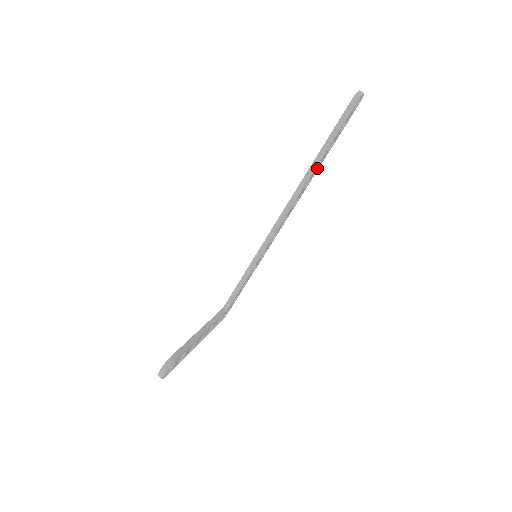
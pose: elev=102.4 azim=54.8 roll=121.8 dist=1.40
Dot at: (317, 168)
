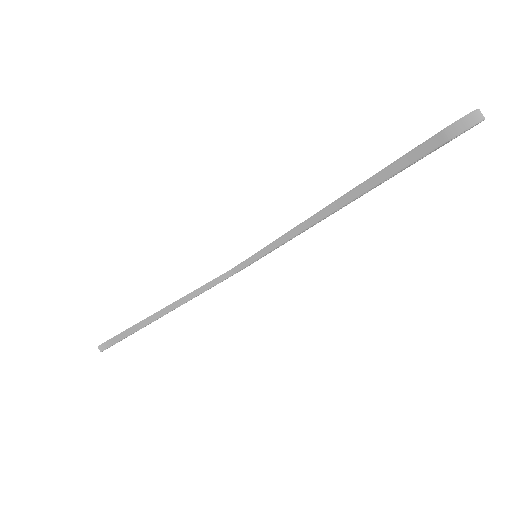
Dot at: occluded
